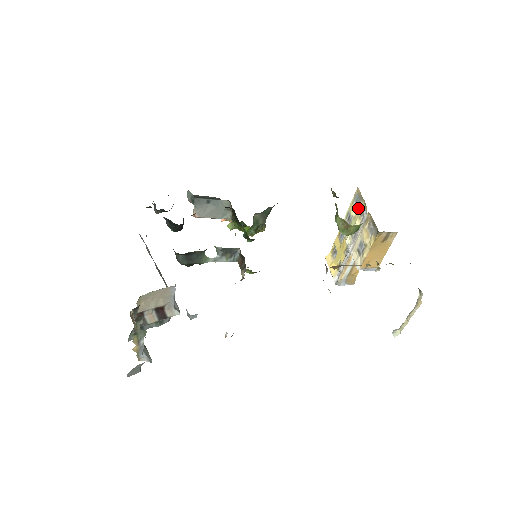
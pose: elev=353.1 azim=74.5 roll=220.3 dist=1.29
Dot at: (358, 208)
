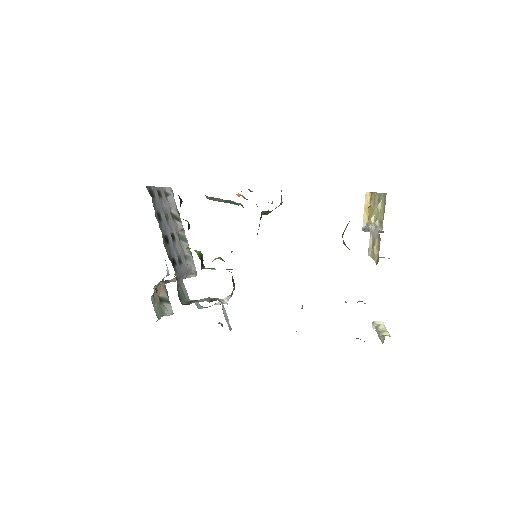
Dot at: (381, 212)
